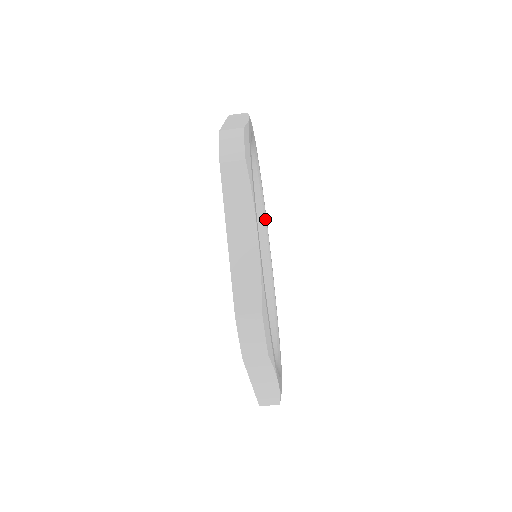
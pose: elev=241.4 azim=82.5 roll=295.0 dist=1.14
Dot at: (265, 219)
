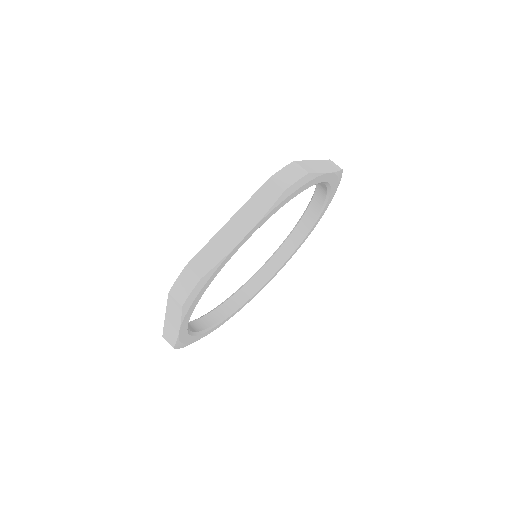
Dot at: (241, 306)
